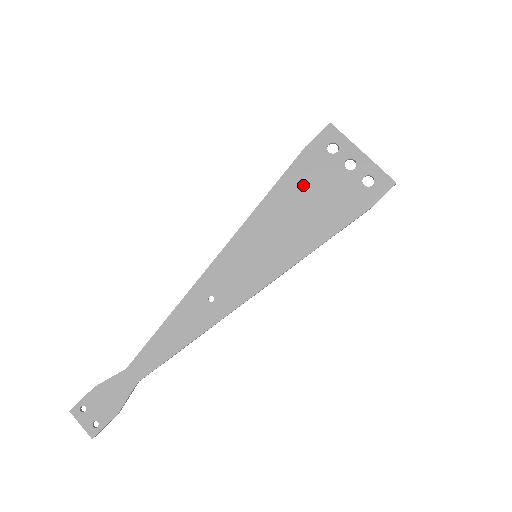
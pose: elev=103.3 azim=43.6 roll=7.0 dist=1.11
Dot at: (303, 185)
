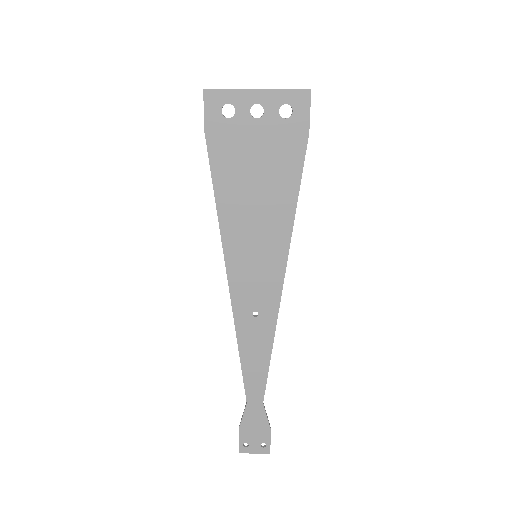
Dot at: (236, 168)
